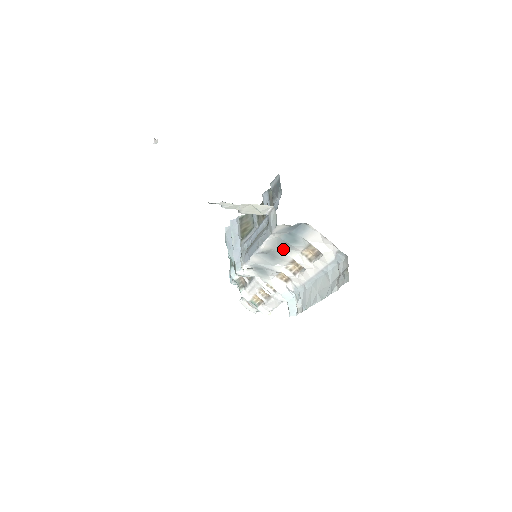
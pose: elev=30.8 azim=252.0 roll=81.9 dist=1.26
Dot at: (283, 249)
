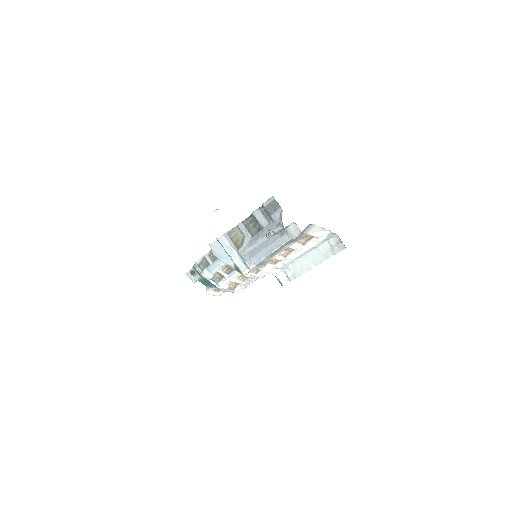
Dot at: (286, 245)
